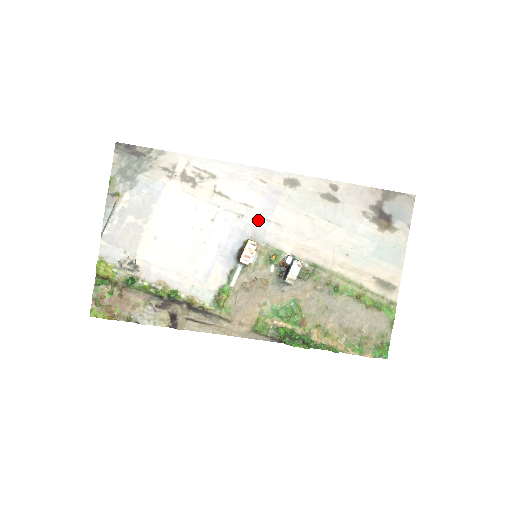
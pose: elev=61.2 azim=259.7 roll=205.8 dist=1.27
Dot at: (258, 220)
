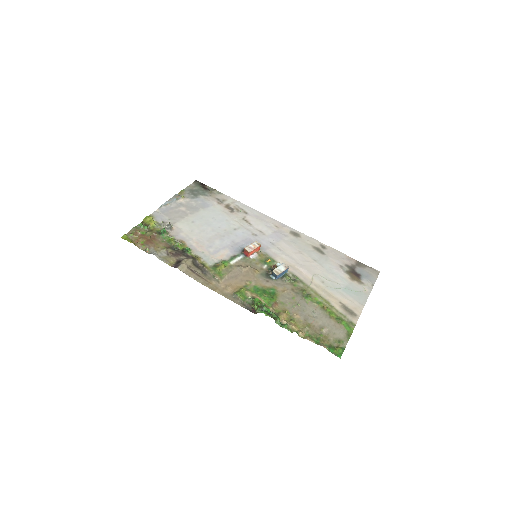
Dot at: (265, 241)
